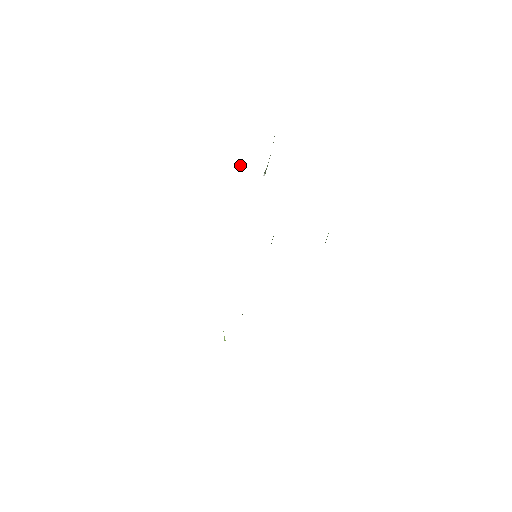
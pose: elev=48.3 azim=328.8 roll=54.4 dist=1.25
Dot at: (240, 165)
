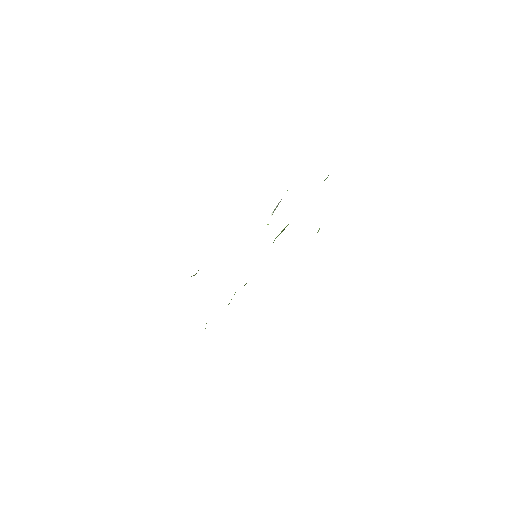
Dot at: occluded
